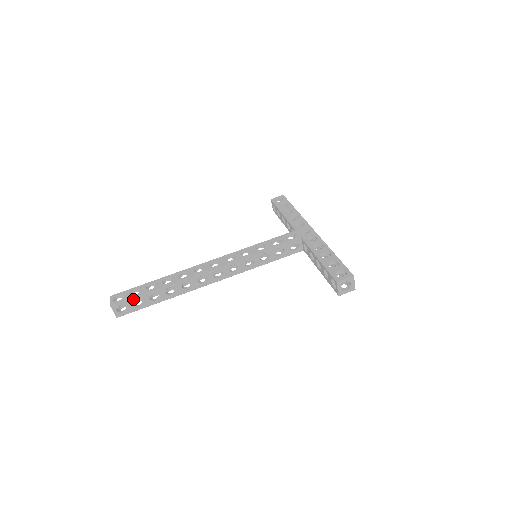
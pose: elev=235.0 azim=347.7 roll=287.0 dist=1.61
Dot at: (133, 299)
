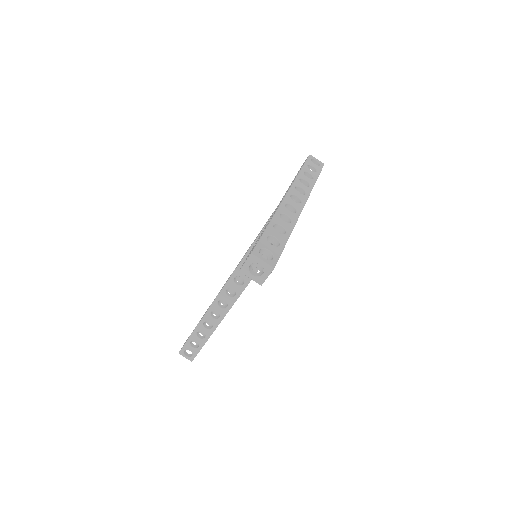
Dot at: (188, 342)
